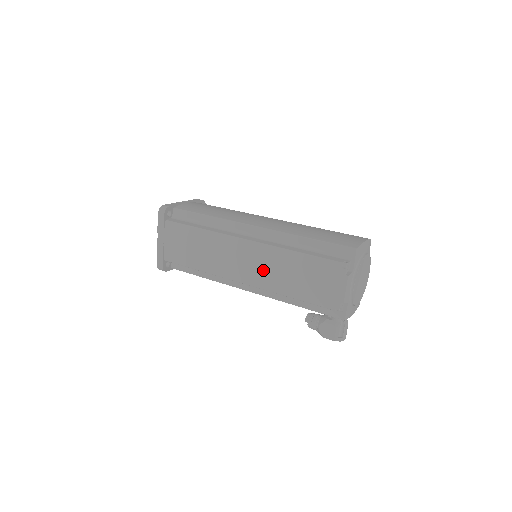
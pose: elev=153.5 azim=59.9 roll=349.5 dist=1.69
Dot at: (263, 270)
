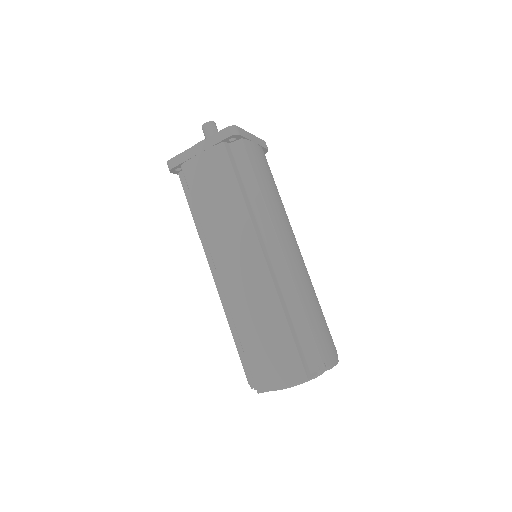
Dot at: occluded
